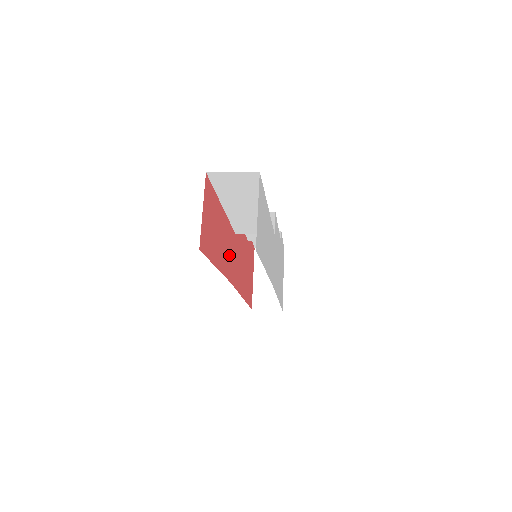
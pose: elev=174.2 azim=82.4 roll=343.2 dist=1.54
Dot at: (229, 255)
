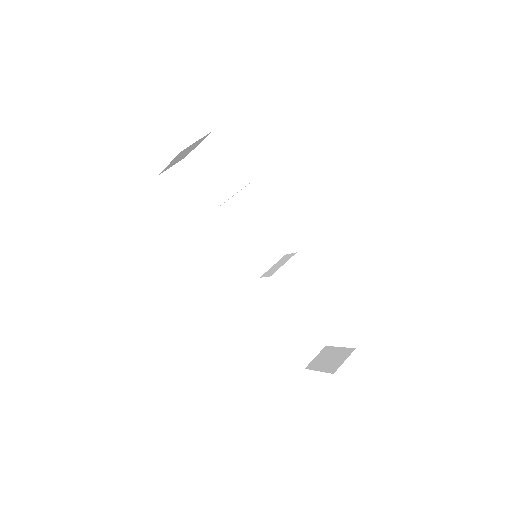
Dot at: occluded
